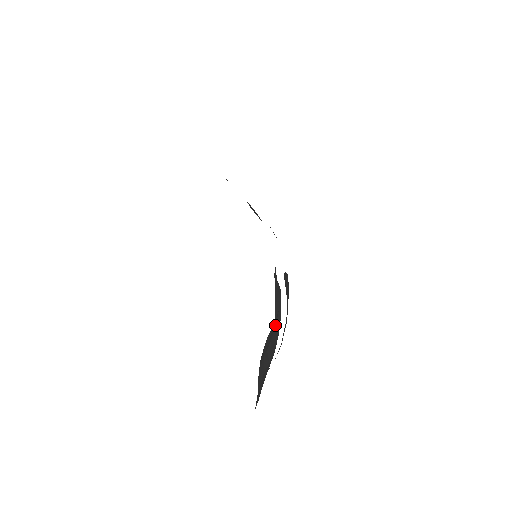
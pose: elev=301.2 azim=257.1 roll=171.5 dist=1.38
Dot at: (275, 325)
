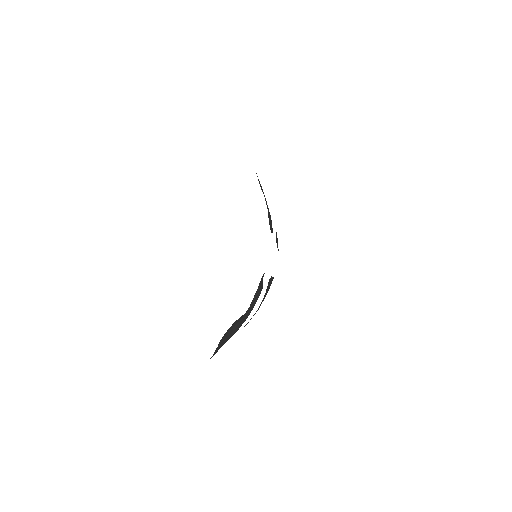
Dot at: occluded
